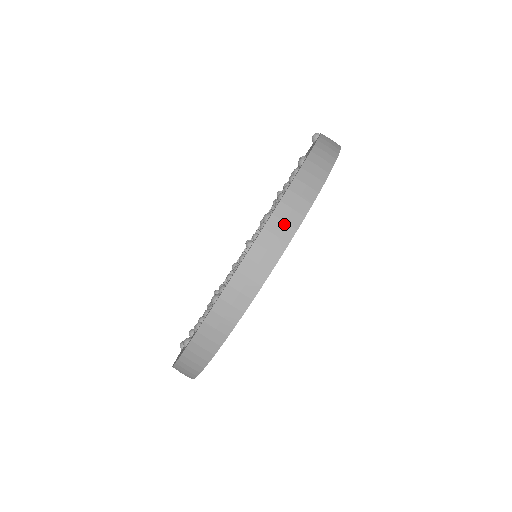
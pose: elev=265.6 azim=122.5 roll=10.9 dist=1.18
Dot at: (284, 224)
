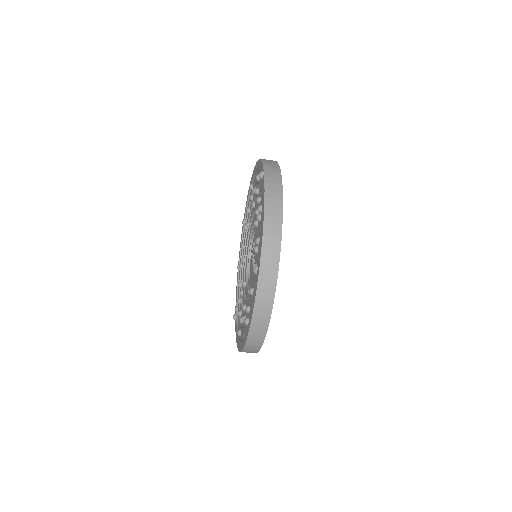
Dot at: (268, 280)
